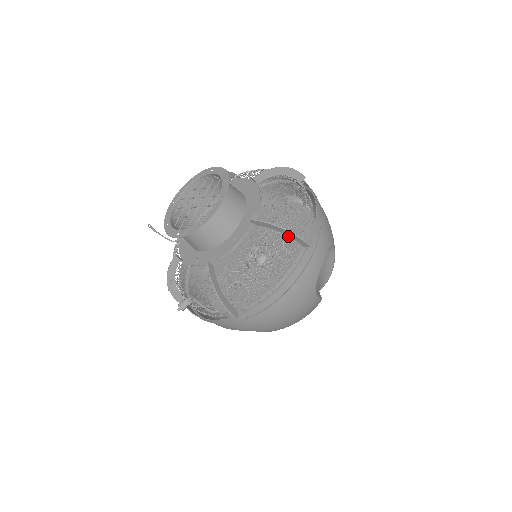
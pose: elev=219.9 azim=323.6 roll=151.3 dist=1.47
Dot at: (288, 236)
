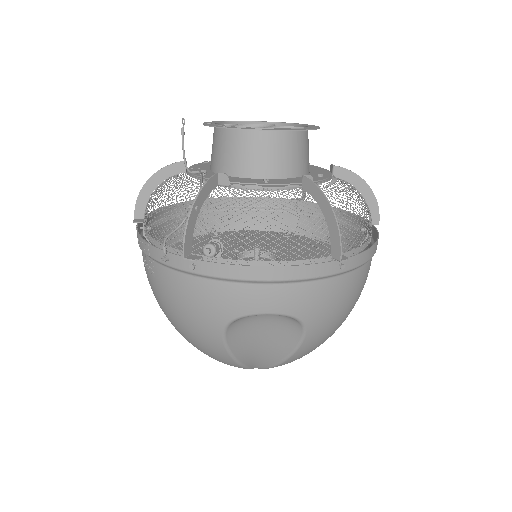
Dot at: (291, 247)
